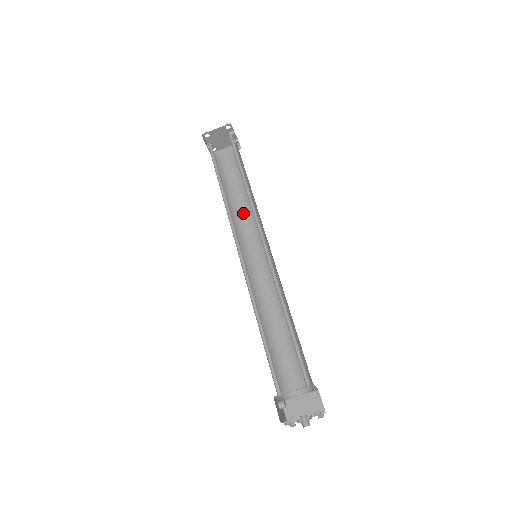
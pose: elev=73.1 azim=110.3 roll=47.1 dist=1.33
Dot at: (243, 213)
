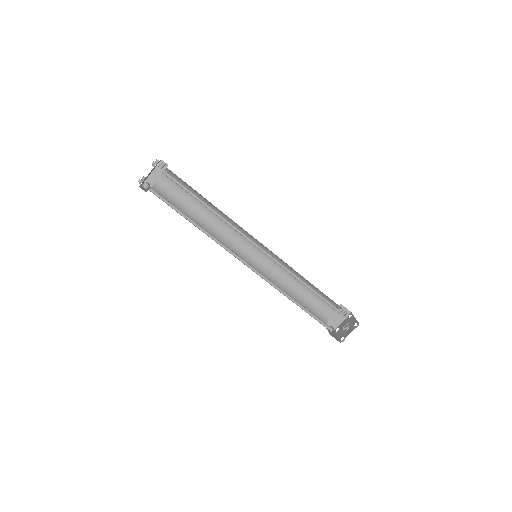
Dot at: (215, 223)
